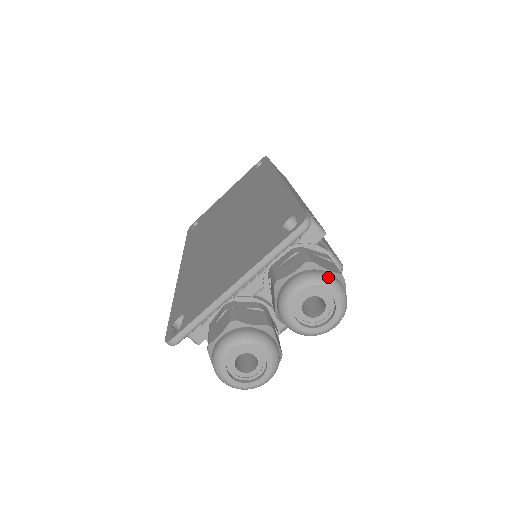
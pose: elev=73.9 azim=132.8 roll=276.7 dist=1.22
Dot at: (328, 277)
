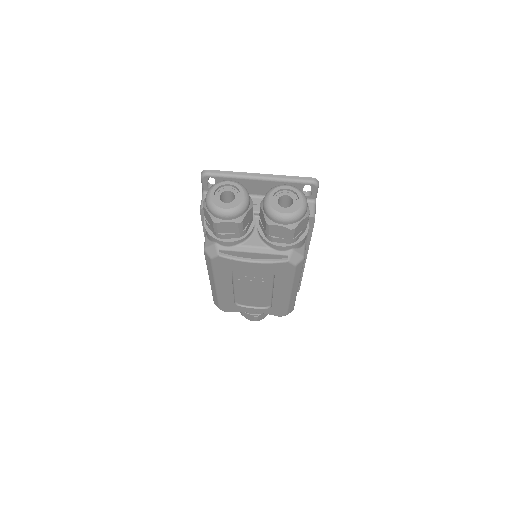
Dot at: (305, 196)
